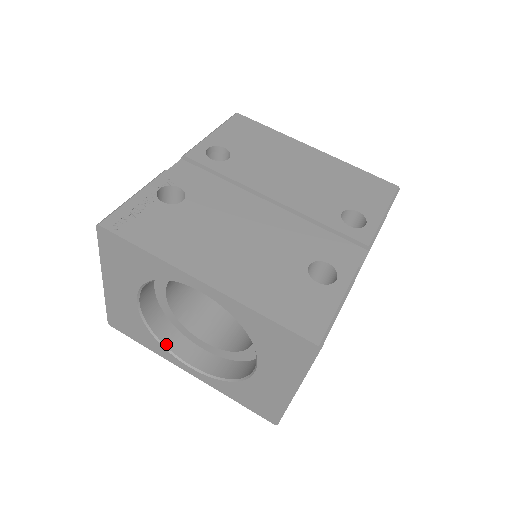
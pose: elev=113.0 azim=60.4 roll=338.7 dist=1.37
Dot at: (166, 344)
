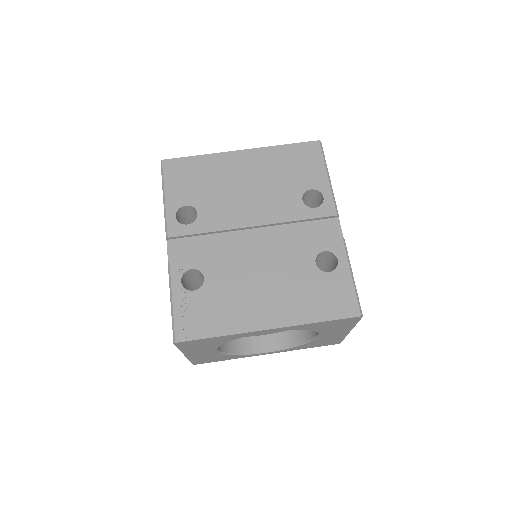
Dot at: (244, 352)
